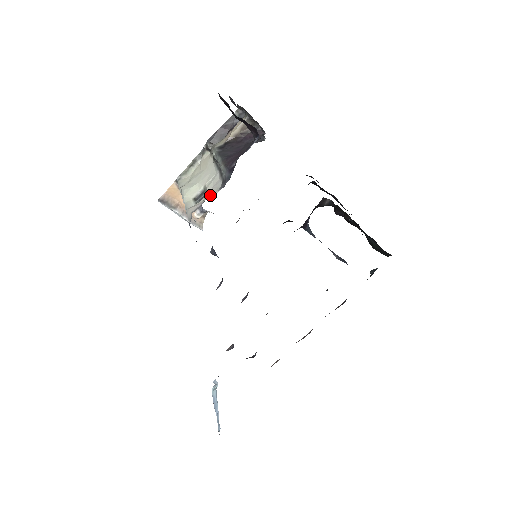
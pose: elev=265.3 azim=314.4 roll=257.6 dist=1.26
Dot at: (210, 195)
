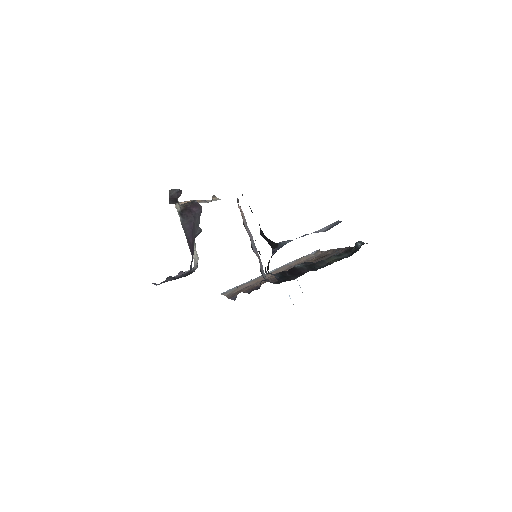
Dot at: (196, 255)
